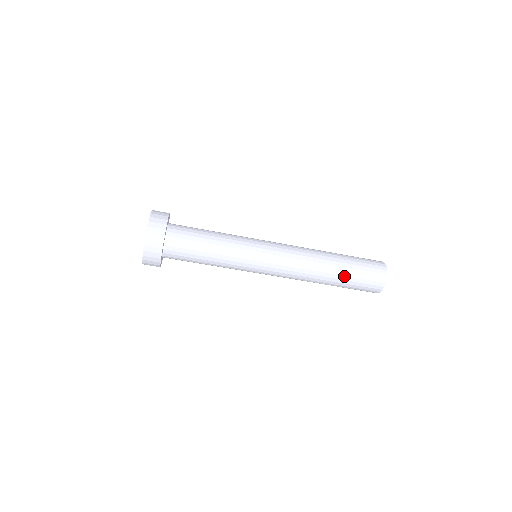
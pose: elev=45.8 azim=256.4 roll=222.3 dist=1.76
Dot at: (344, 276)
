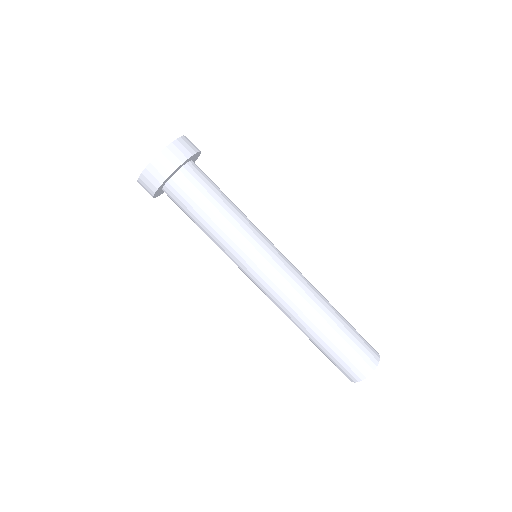
Dot at: (329, 340)
